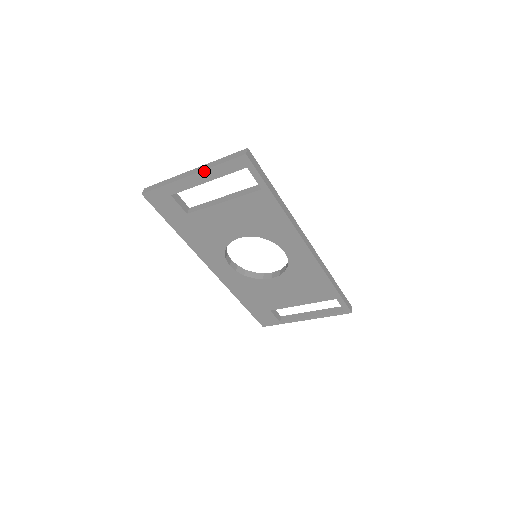
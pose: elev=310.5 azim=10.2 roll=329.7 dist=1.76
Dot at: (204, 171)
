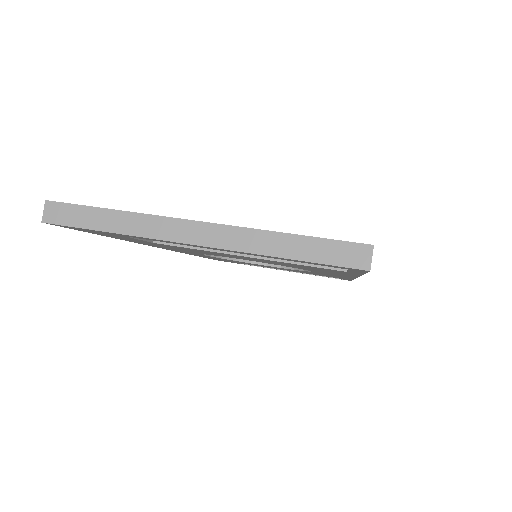
Dot at: (236, 251)
